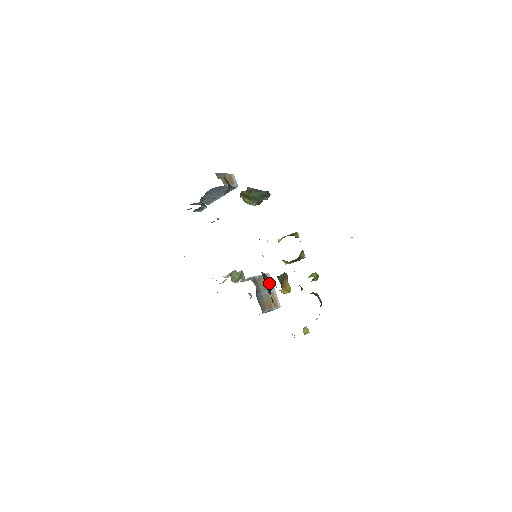
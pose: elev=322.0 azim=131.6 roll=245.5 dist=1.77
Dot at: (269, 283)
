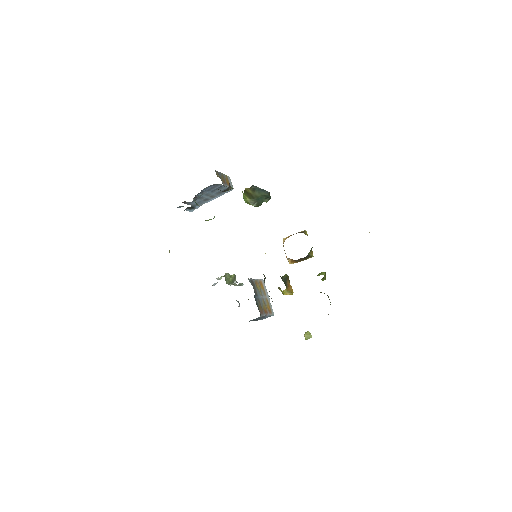
Dot at: (263, 288)
